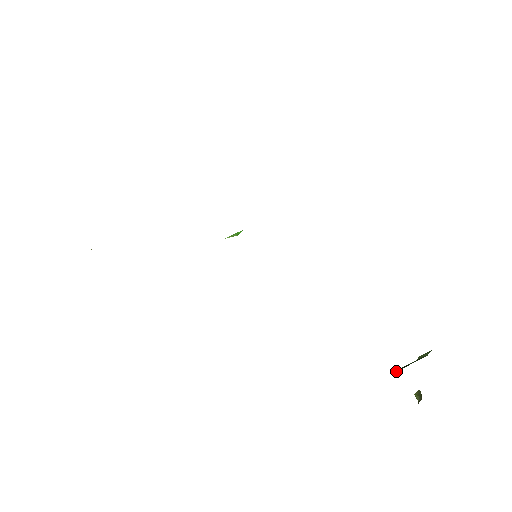
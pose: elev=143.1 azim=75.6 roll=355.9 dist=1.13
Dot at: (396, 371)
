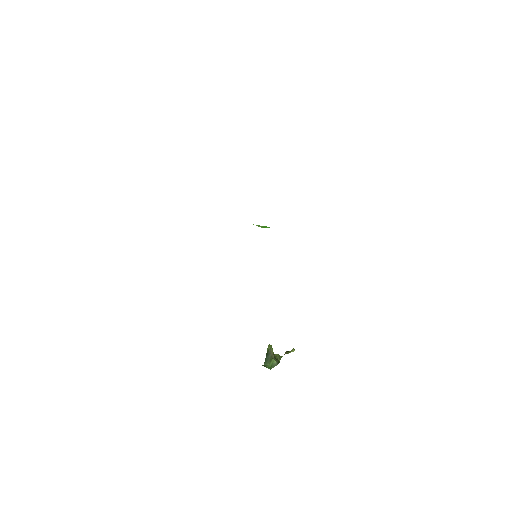
Dot at: (268, 348)
